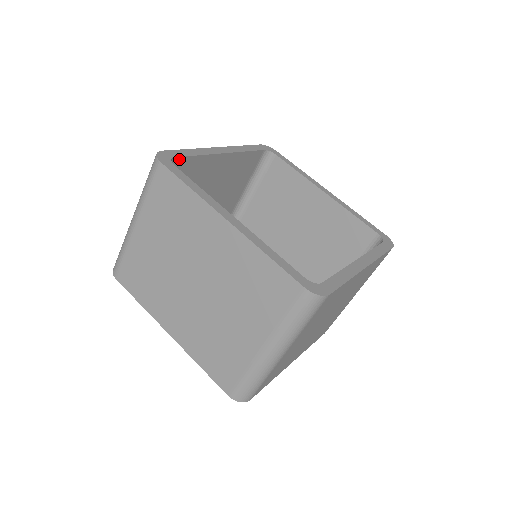
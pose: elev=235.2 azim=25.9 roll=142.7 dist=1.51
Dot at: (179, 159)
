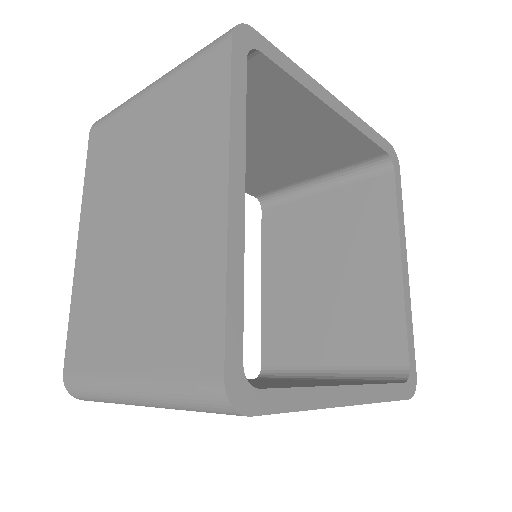
Dot at: (266, 60)
